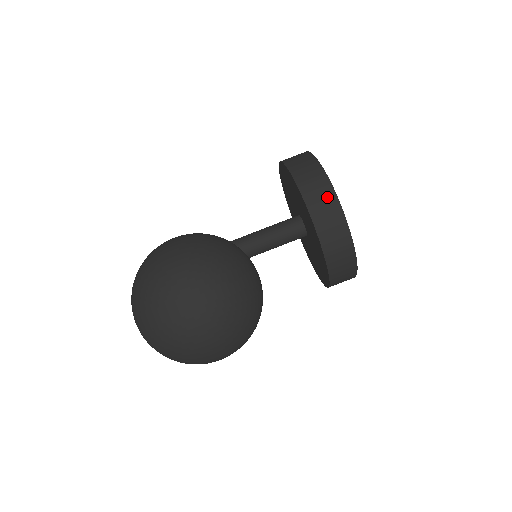
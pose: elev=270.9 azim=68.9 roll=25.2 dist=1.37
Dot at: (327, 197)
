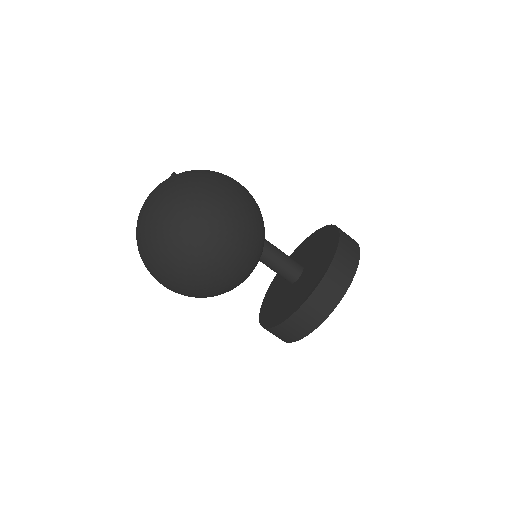
Dot at: (343, 281)
